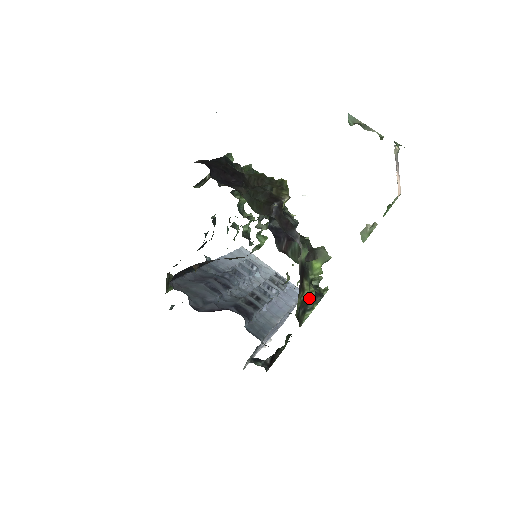
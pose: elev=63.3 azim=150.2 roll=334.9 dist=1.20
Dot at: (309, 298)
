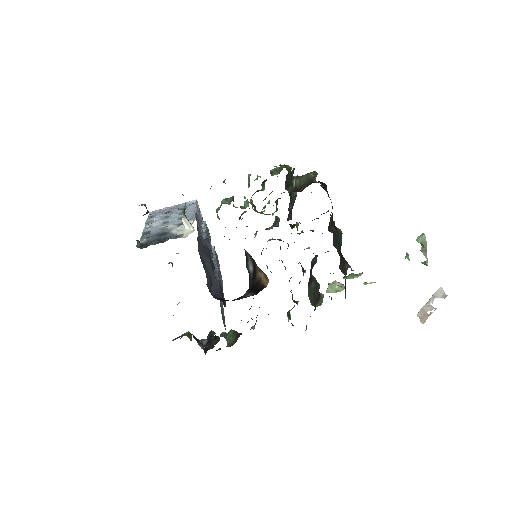
Dot at: occluded
